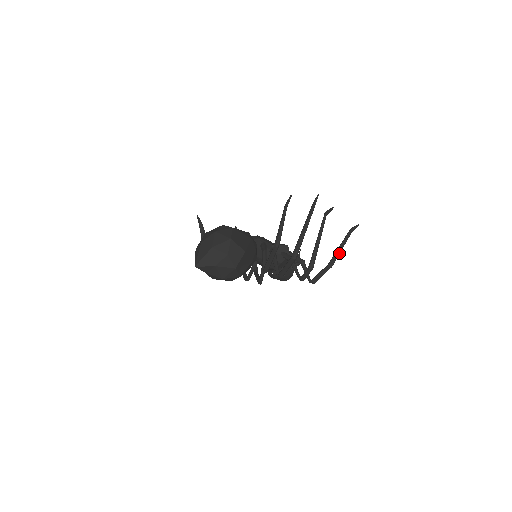
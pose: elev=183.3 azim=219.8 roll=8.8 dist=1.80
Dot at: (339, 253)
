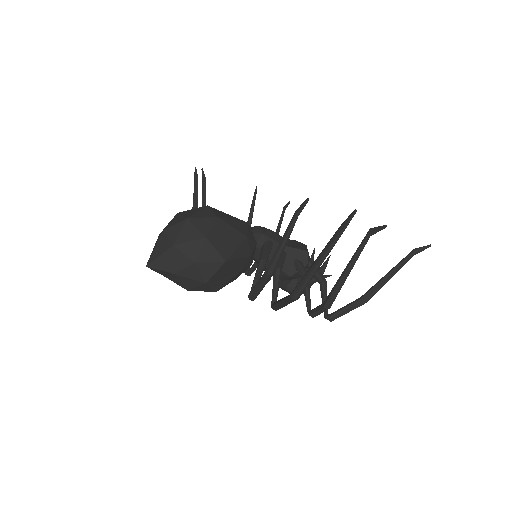
Dot at: (383, 284)
